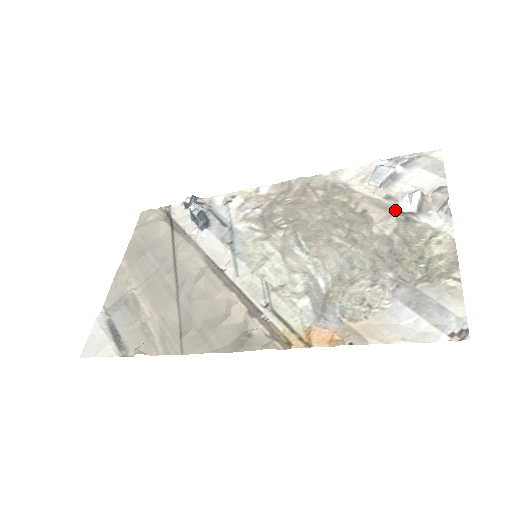
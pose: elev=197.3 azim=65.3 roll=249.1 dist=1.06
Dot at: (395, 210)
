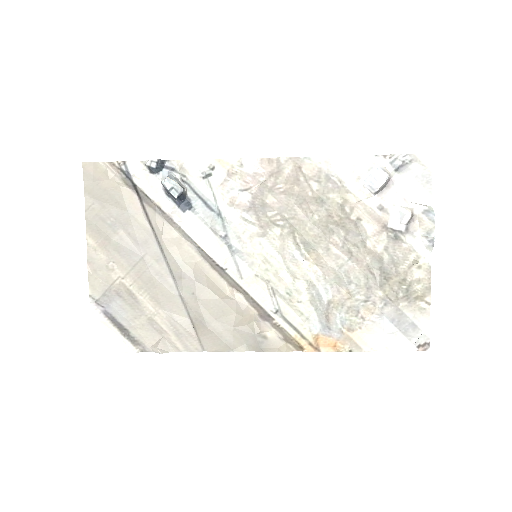
Dot at: (387, 226)
